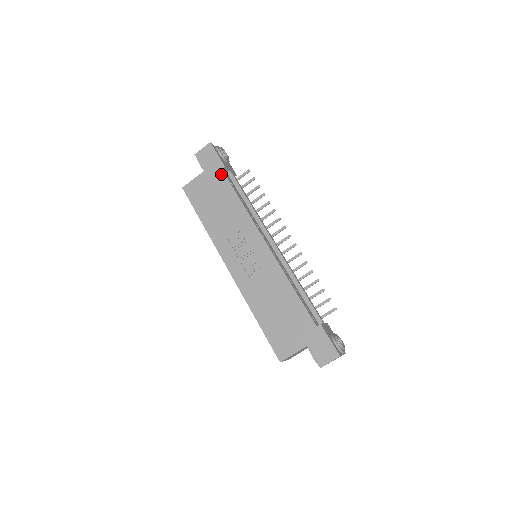
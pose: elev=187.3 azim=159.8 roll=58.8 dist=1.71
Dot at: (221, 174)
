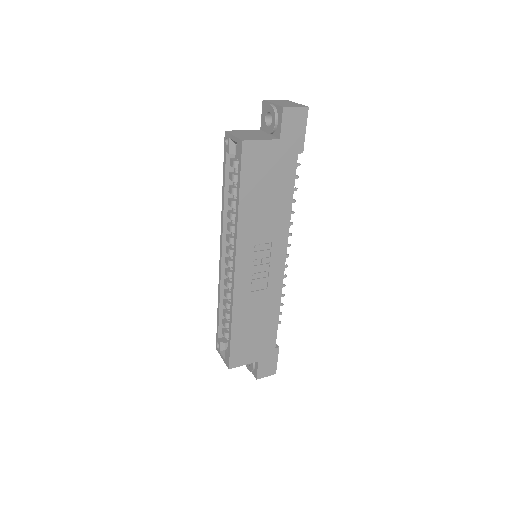
Dot at: (294, 159)
